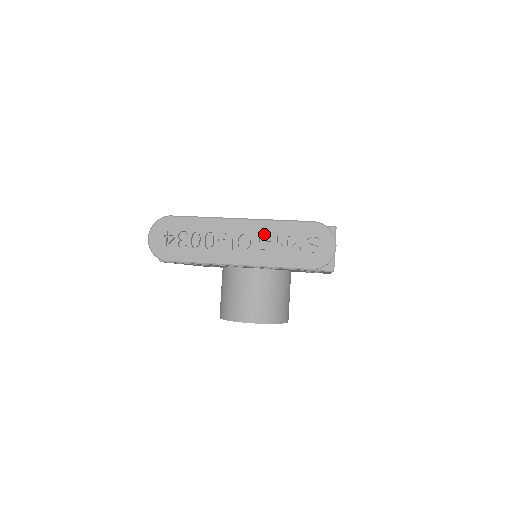
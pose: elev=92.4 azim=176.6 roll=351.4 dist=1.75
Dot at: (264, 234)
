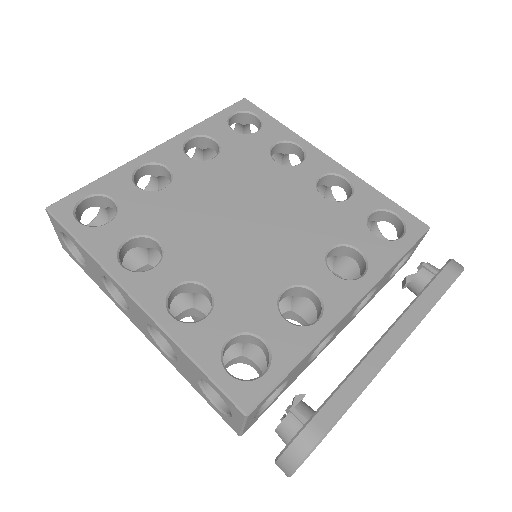
Dot at: occluded
